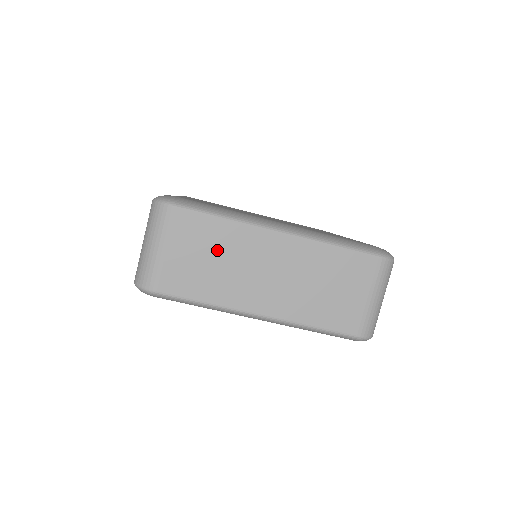
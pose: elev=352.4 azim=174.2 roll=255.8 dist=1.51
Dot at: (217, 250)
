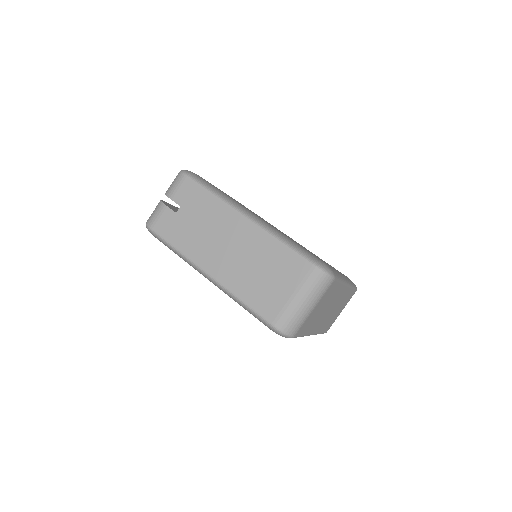
Dot at: (327, 302)
